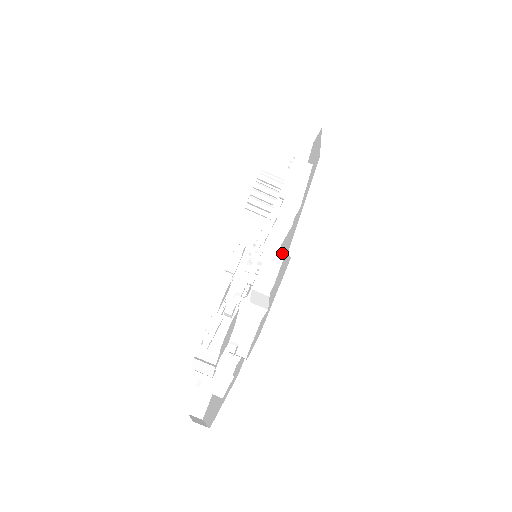
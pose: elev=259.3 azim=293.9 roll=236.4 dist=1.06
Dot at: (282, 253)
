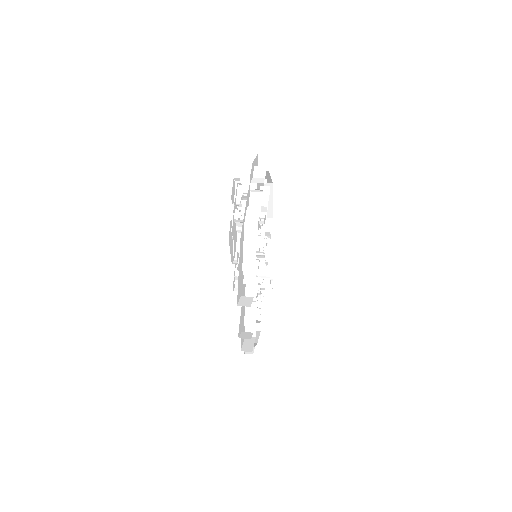
Dot at: occluded
